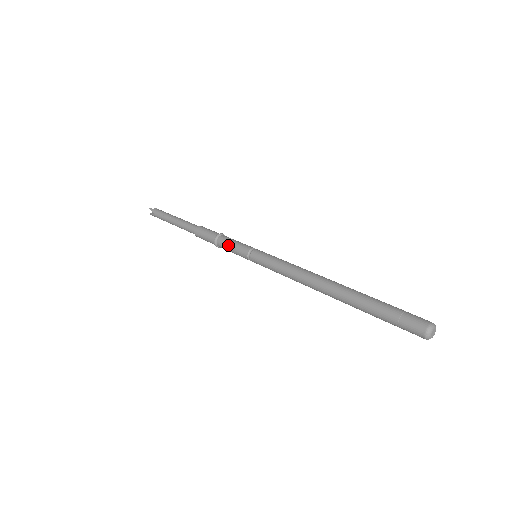
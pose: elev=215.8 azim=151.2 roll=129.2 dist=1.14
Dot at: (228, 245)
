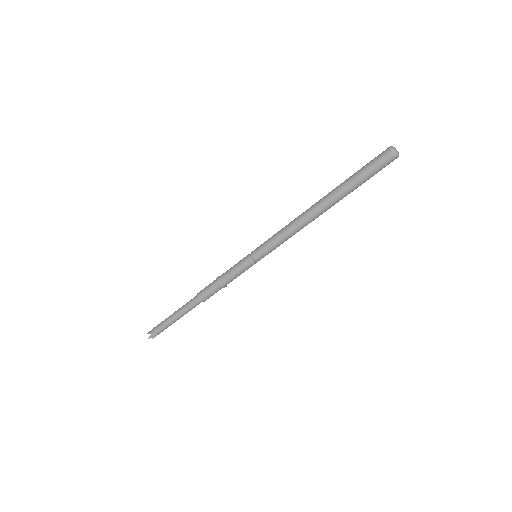
Dot at: (230, 270)
